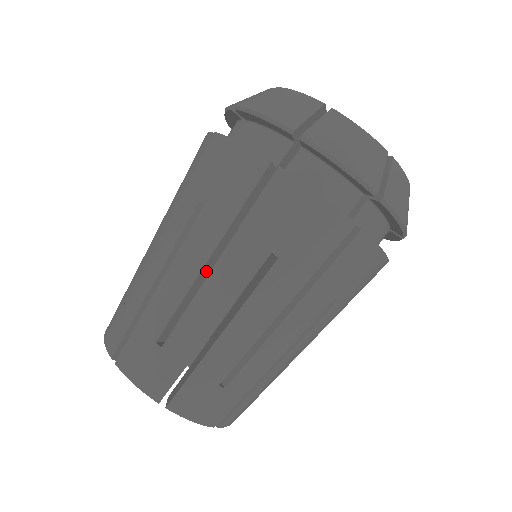
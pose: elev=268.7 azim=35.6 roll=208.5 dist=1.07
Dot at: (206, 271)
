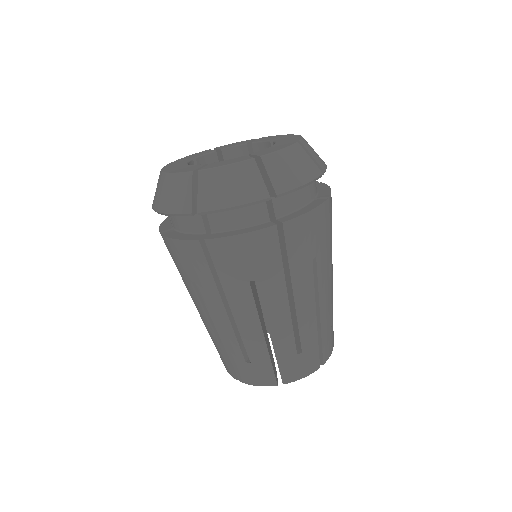
Dot at: occluded
